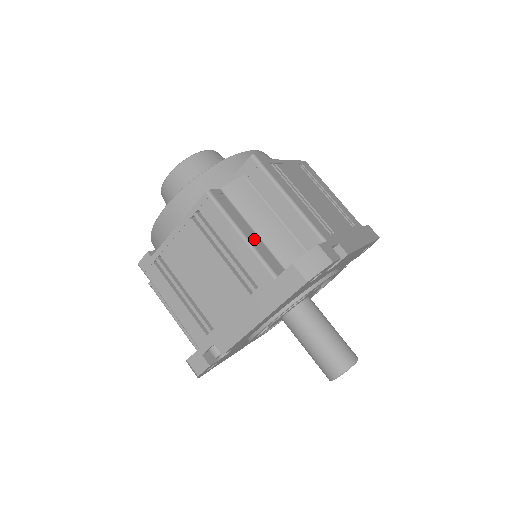
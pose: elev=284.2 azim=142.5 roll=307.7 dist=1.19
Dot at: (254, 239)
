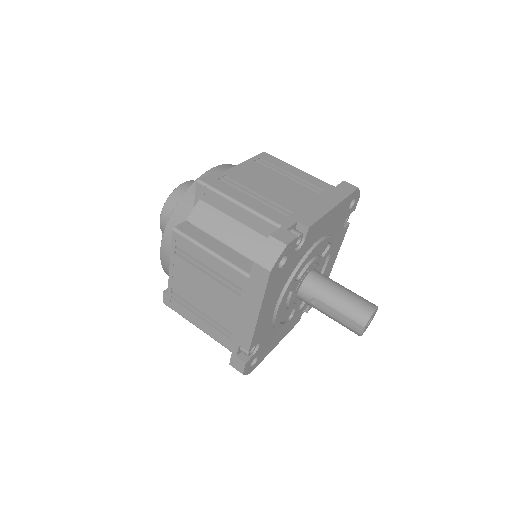
Dot at: occluded
